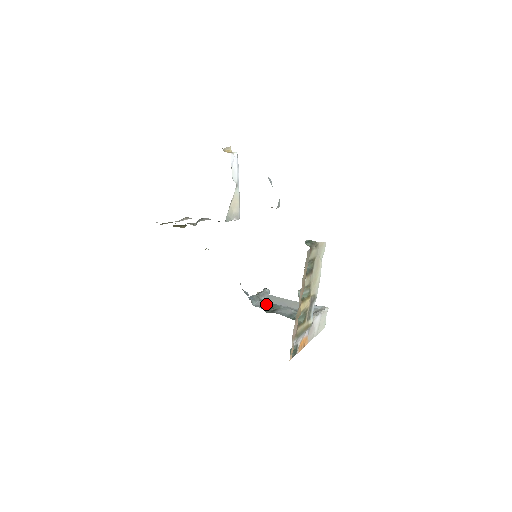
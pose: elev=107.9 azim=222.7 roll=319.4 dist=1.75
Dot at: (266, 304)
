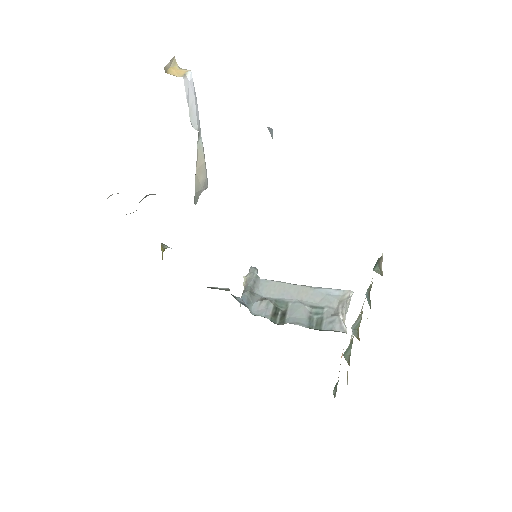
Dot at: (269, 306)
